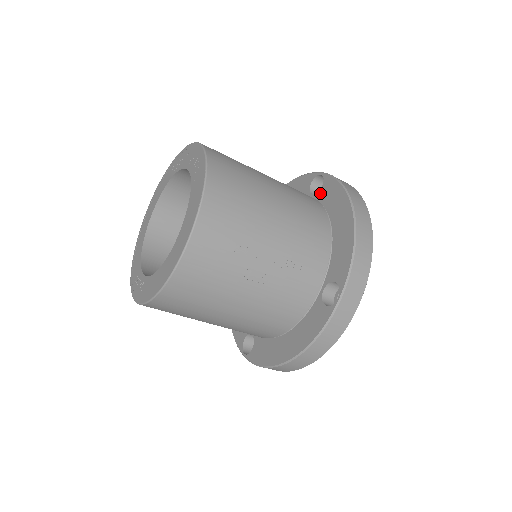
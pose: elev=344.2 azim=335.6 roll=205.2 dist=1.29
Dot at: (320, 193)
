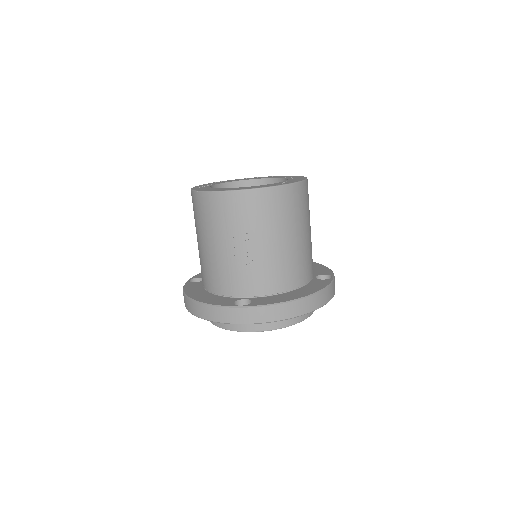
Dot at: (317, 280)
